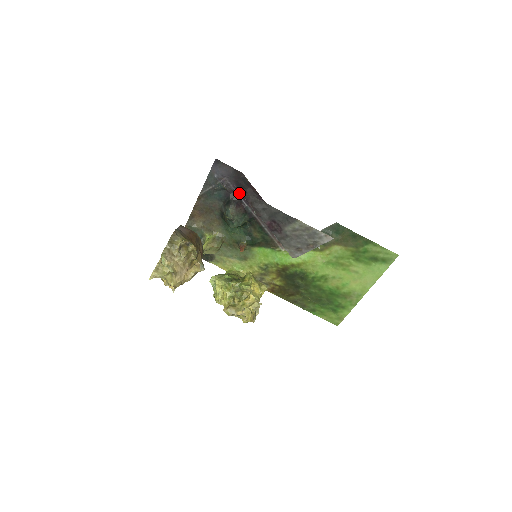
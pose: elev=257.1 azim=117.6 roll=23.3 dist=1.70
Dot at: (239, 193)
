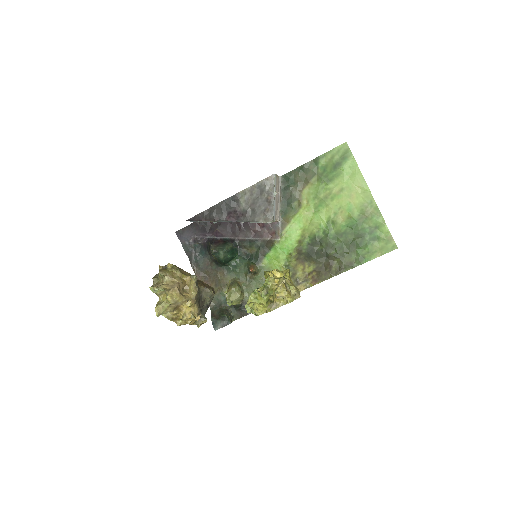
Dot at: (210, 236)
